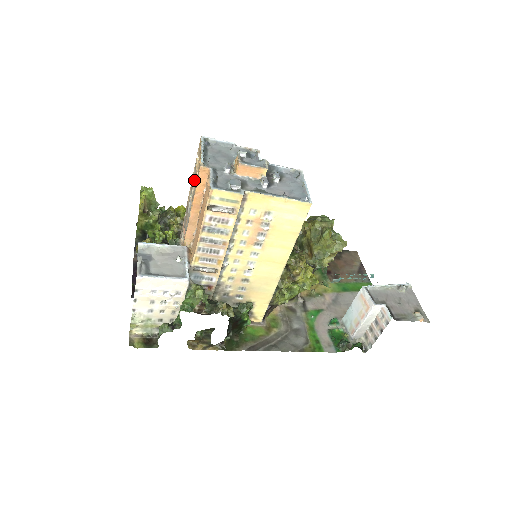
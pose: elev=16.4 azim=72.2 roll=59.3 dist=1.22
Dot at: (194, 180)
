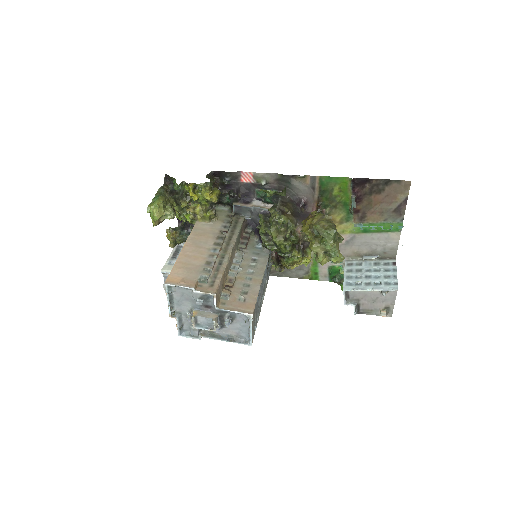
Dot at: occluded
